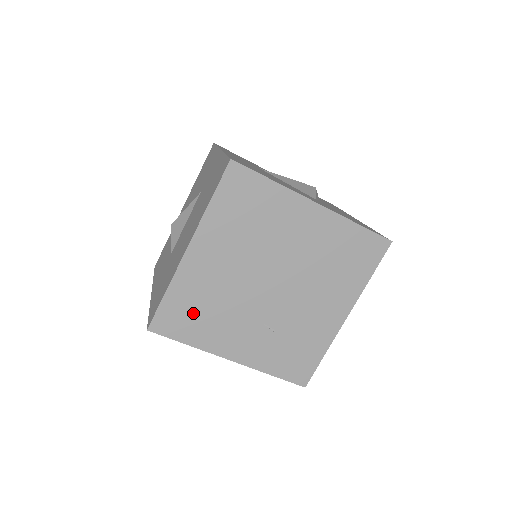
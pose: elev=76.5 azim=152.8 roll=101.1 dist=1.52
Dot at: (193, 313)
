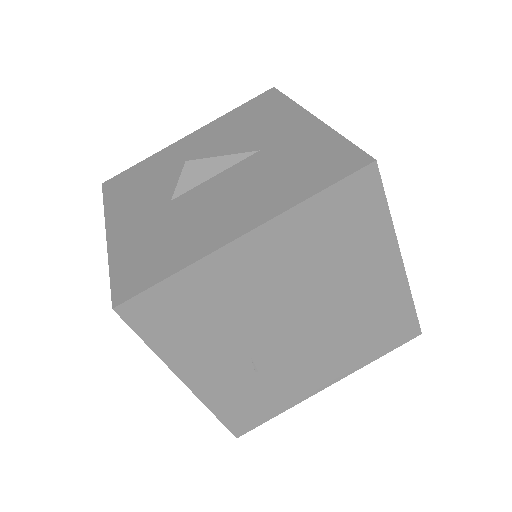
Dot at: (188, 314)
